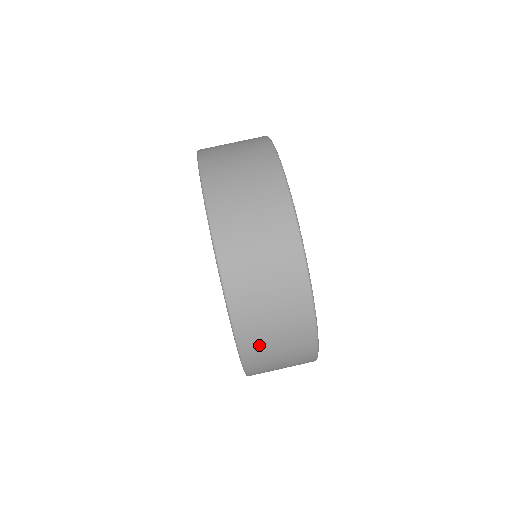
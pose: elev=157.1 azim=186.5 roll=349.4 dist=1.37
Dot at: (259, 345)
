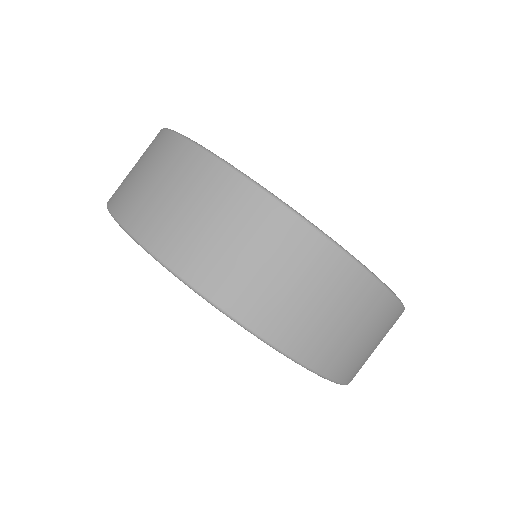
Dot at: occluded
